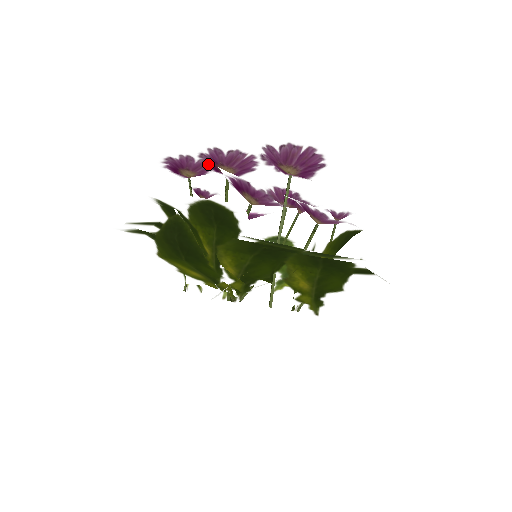
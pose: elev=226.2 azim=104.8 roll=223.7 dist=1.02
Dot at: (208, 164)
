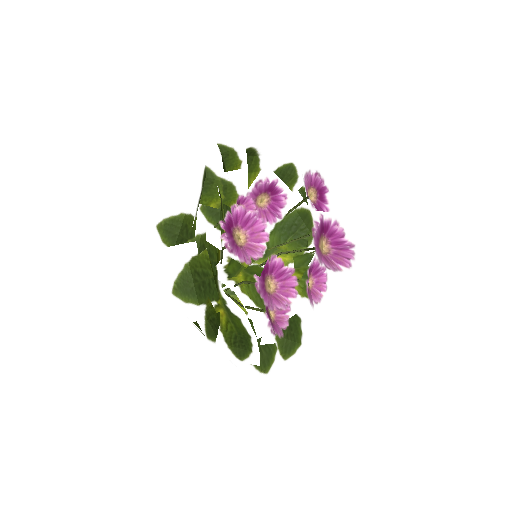
Dot at: occluded
